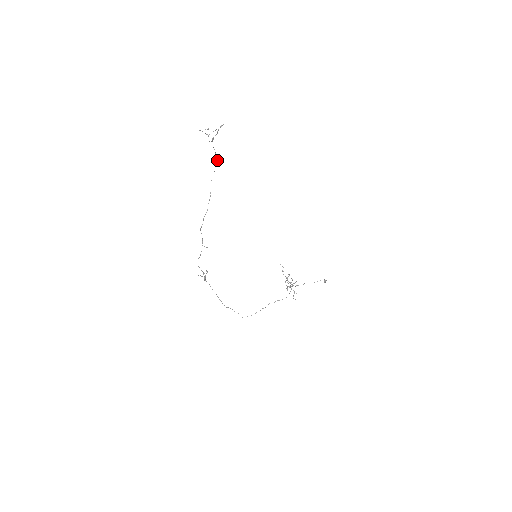
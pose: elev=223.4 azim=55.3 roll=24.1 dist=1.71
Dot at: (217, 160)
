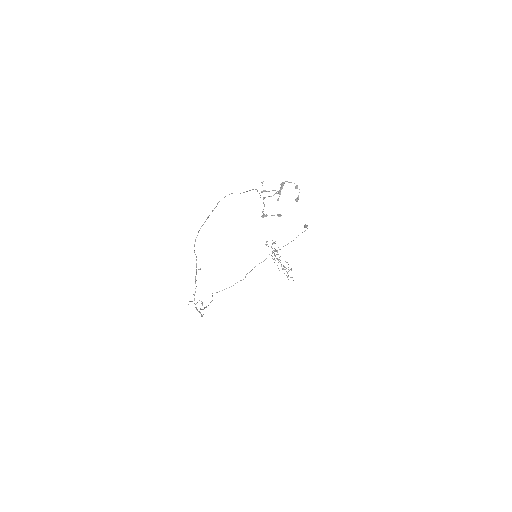
Dot at: occluded
